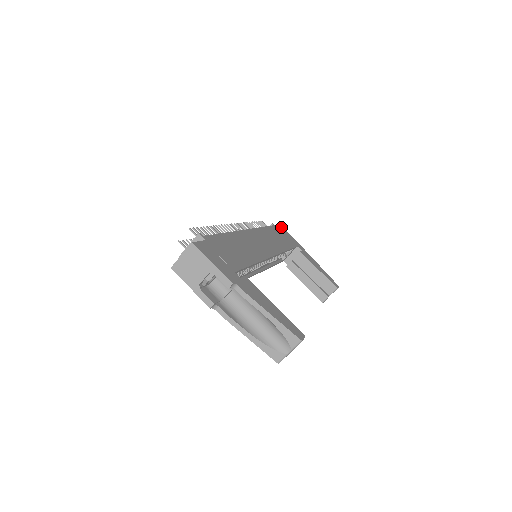
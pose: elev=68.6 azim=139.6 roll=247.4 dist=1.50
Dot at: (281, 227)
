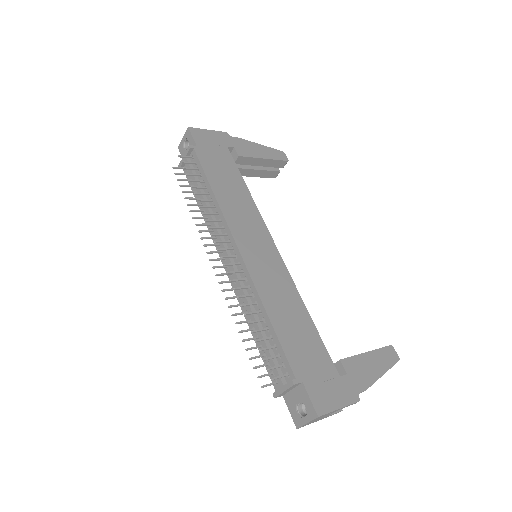
Dot at: (190, 130)
